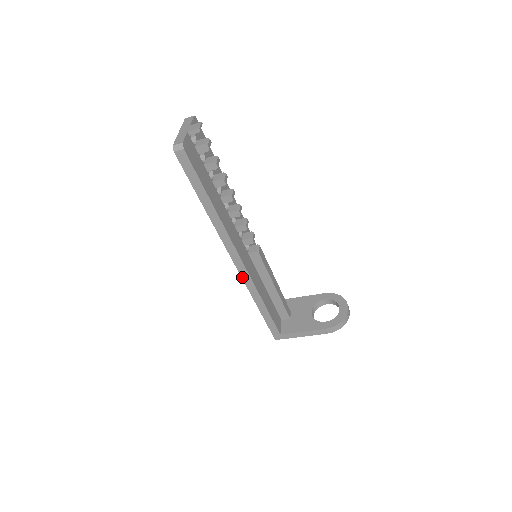
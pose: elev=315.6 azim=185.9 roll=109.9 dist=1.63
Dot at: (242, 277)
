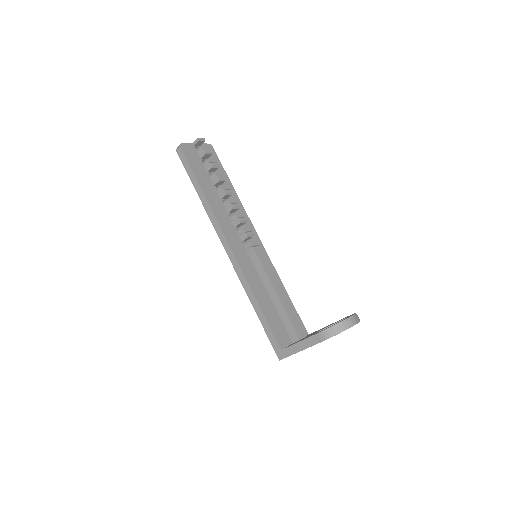
Dot at: (234, 267)
